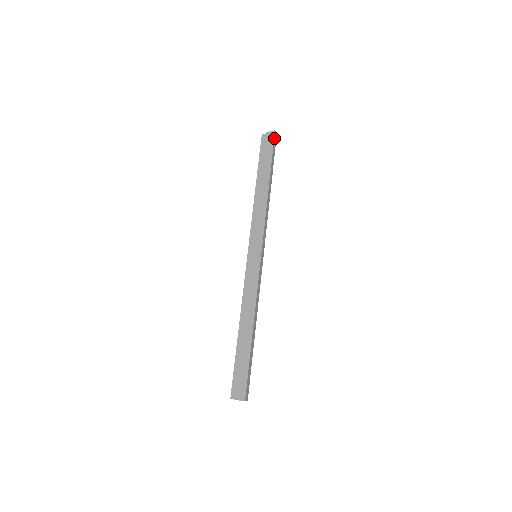
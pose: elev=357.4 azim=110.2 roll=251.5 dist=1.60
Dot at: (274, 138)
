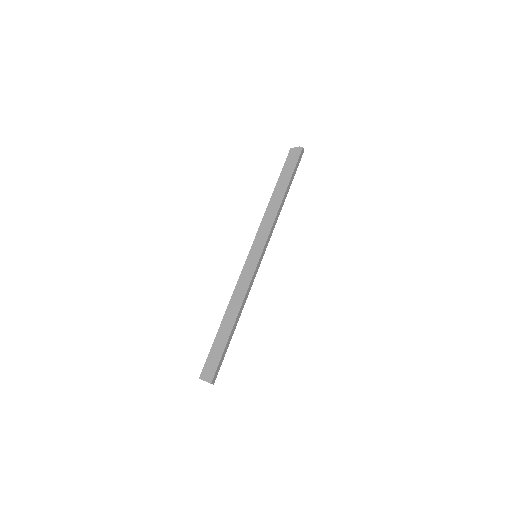
Dot at: (300, 154)
